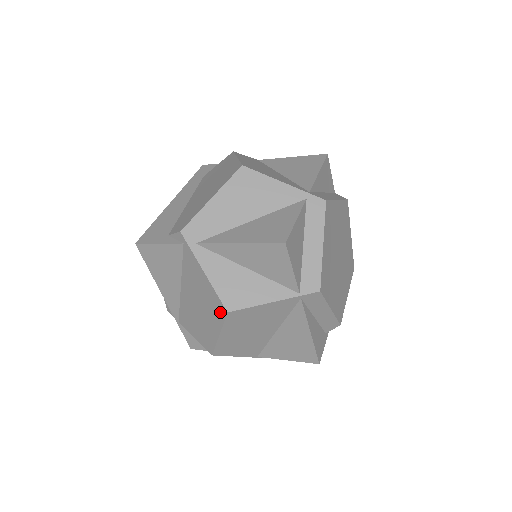
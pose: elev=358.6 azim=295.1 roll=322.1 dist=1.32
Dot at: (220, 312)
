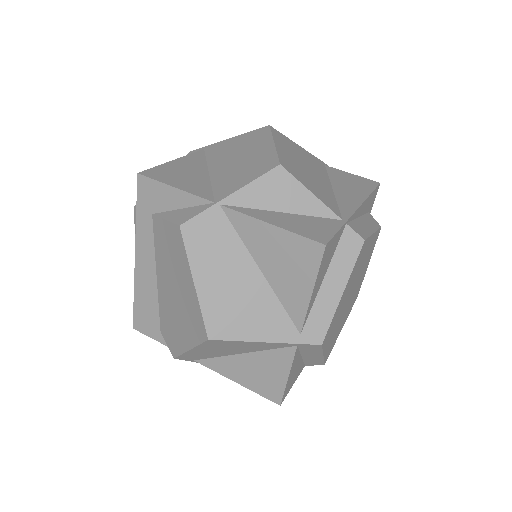
Dot at: occluded
